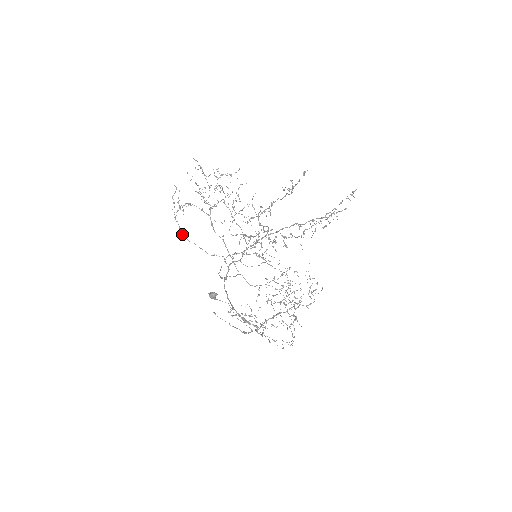
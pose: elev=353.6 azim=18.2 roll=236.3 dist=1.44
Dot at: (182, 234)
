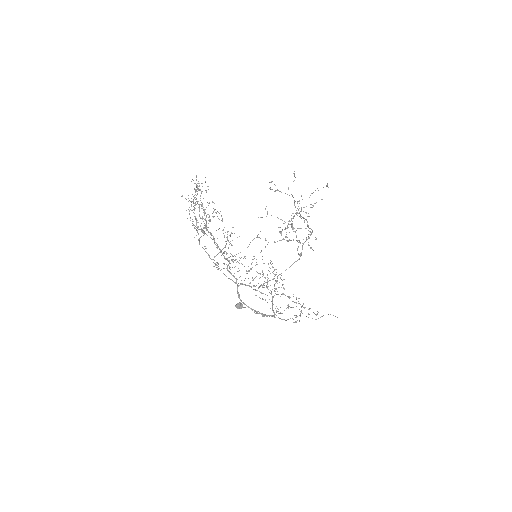
Dot at: occluded
